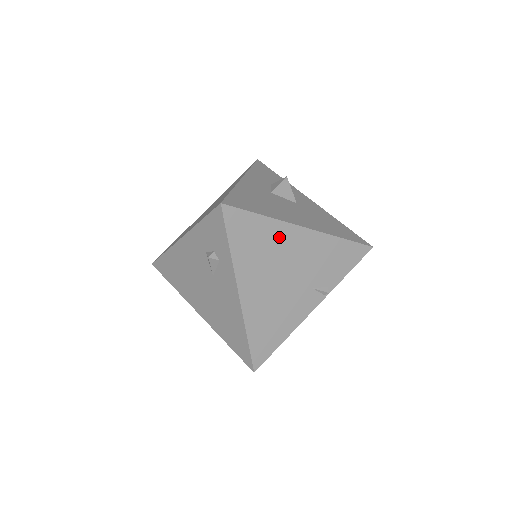
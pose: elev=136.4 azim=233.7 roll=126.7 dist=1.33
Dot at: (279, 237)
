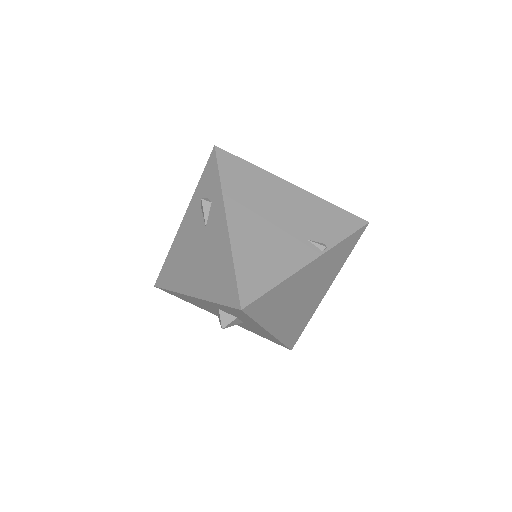
Dot at: (268, 184)
